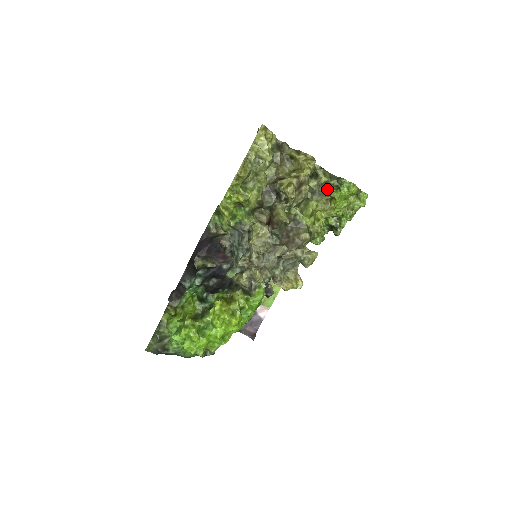
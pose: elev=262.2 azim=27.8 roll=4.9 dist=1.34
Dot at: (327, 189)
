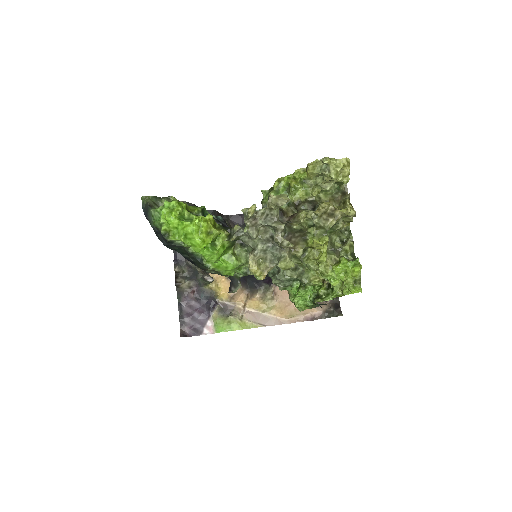
Dot at: (342, 256)
